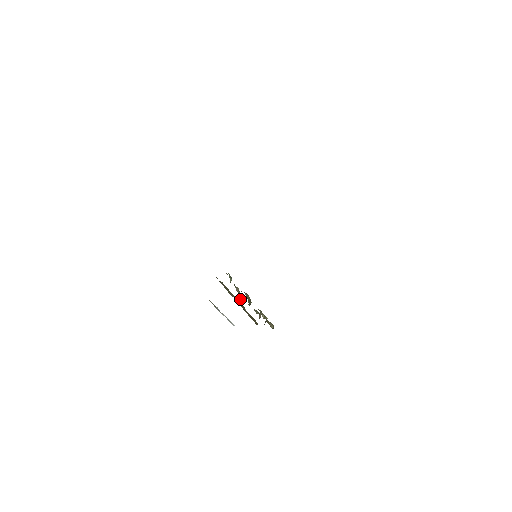
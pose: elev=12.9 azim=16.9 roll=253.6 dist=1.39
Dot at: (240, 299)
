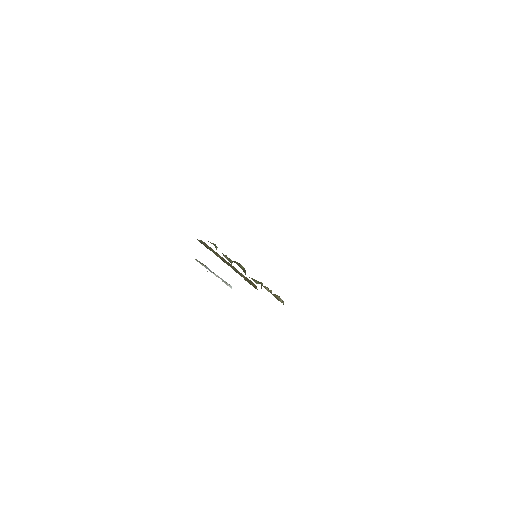
Dot at: occluded
